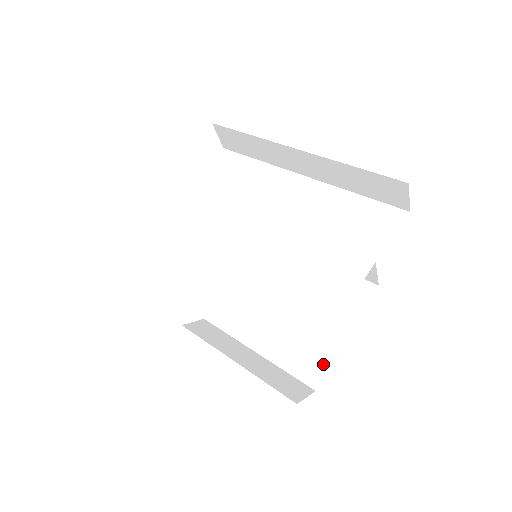
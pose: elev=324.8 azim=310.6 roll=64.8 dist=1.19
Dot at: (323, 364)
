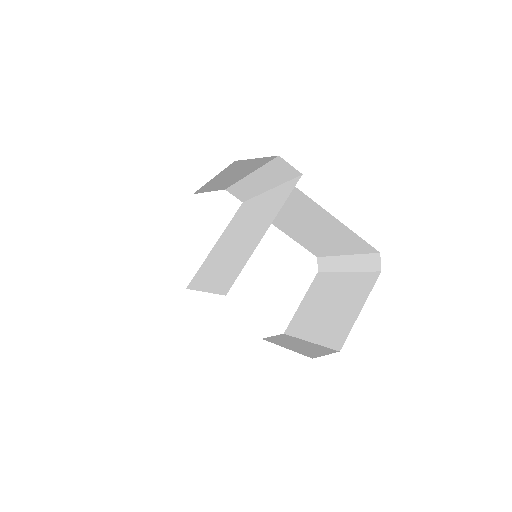
Dot at: (346, 330)
